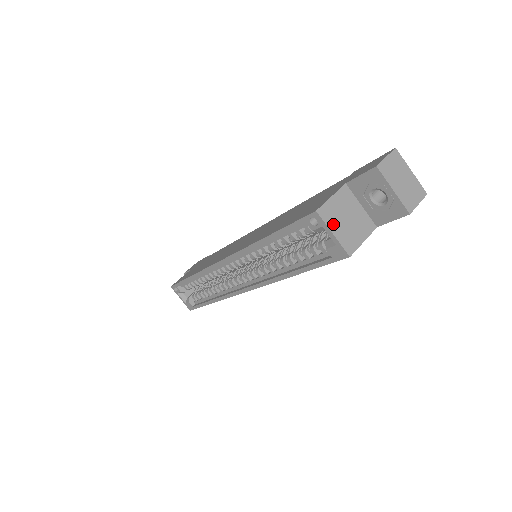
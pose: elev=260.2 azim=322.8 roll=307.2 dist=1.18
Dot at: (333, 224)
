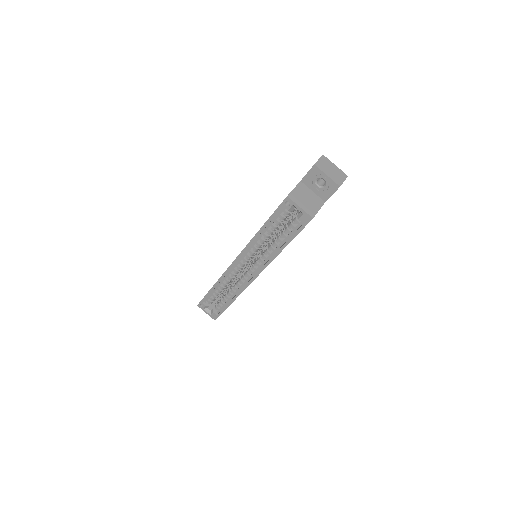
Dot at: (299, 202)
